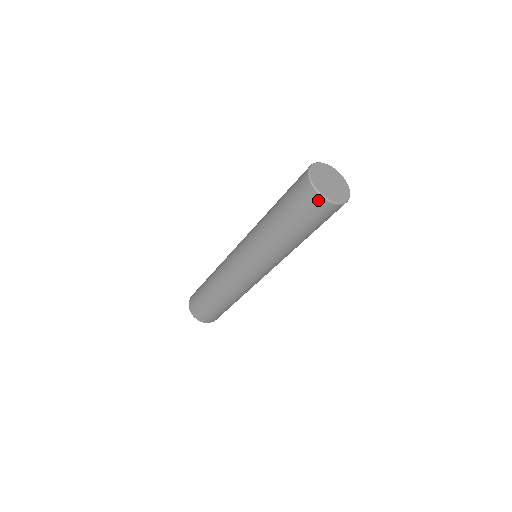
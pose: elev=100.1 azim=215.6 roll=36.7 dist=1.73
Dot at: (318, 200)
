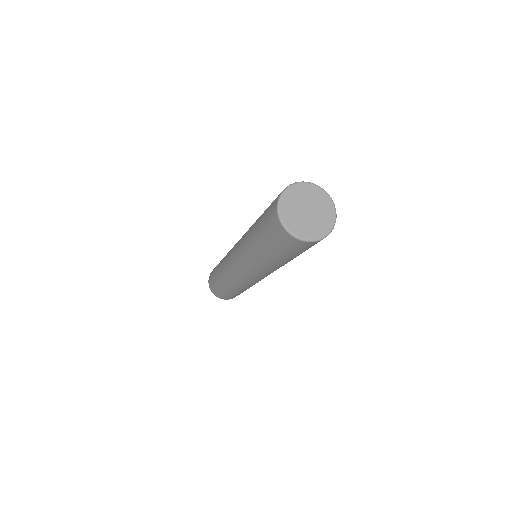
Dot at: (298, 242)
